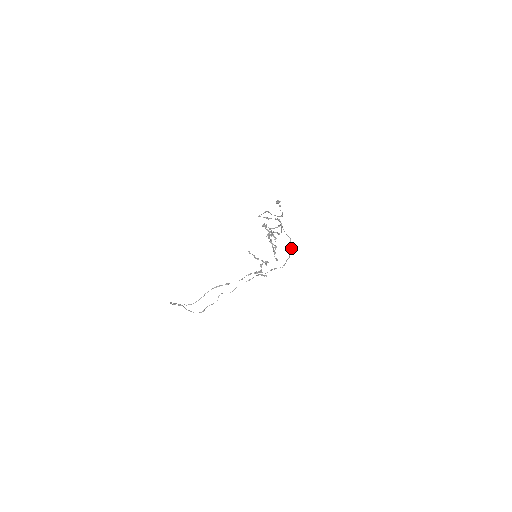
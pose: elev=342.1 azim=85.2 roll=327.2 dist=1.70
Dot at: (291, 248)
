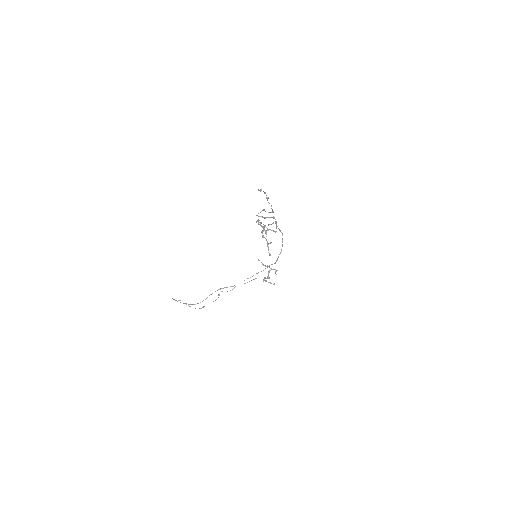
Dot at: occluded
